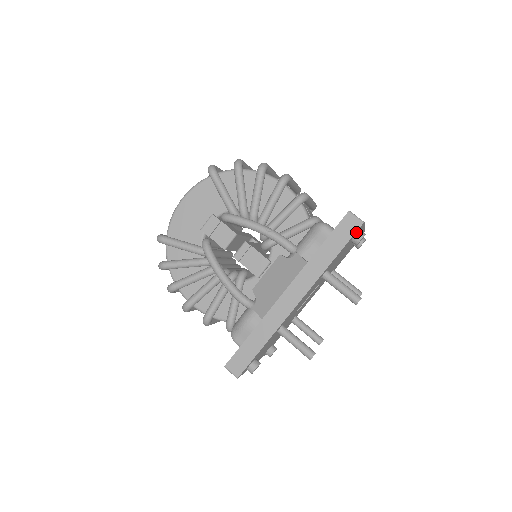
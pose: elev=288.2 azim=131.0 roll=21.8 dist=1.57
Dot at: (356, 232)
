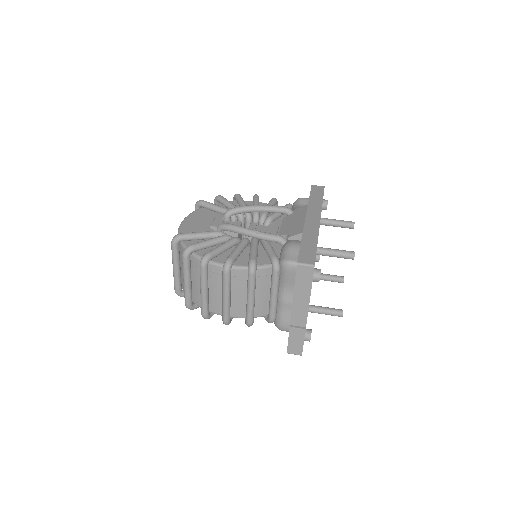
Dot at: occluded
